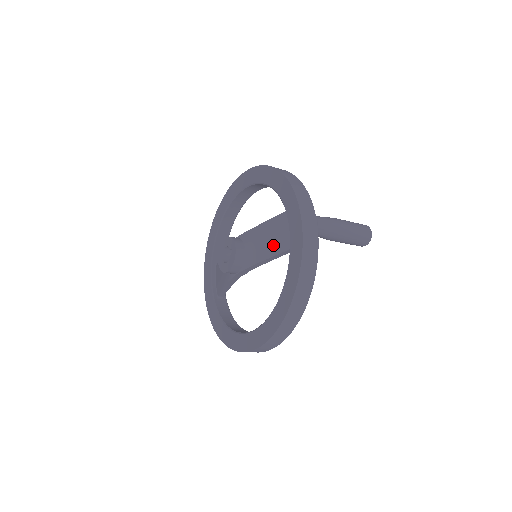
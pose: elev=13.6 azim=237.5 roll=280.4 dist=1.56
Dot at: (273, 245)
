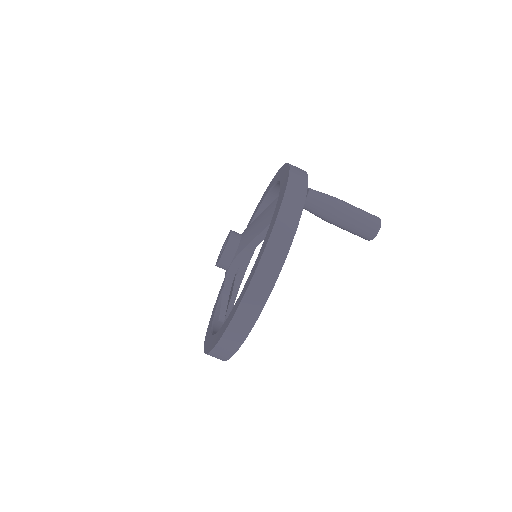
Dot at: (264, 222)
